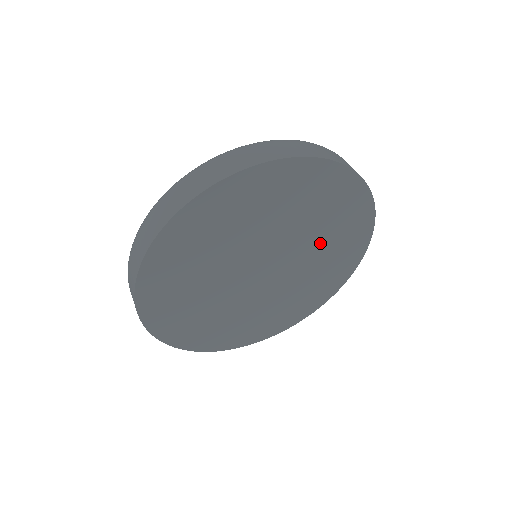
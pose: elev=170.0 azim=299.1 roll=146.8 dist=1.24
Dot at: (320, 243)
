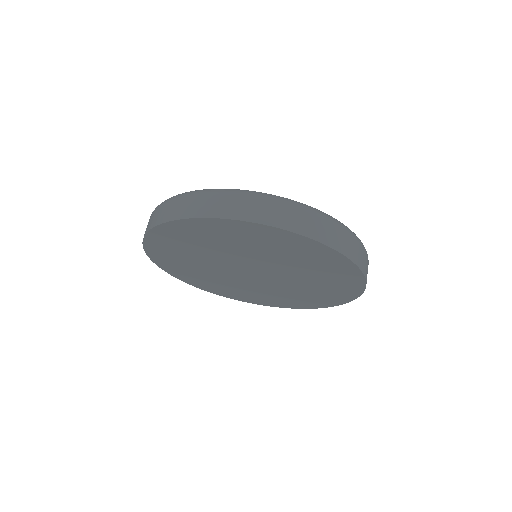
Dot at: (297, 267)
